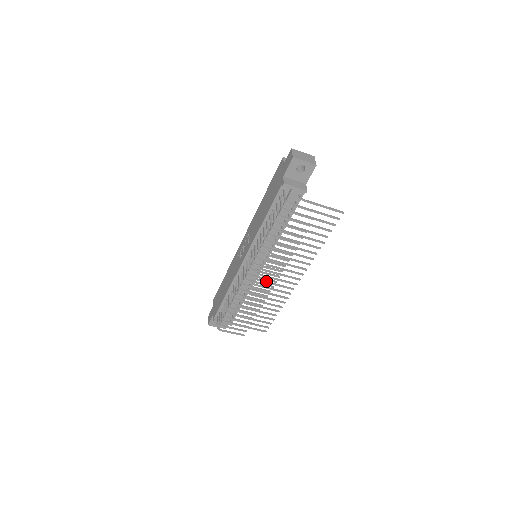
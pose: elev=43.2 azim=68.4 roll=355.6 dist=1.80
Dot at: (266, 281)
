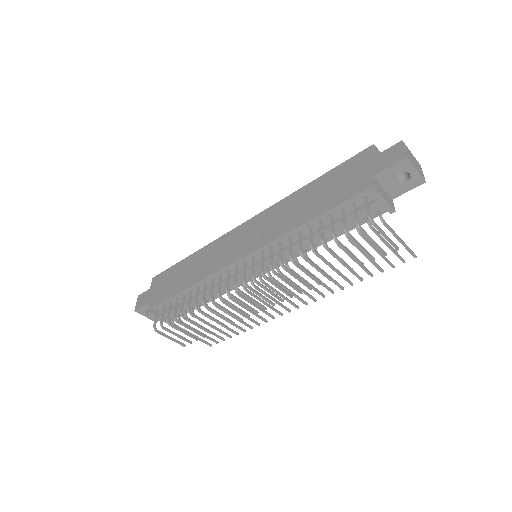
Dot at: occluded
